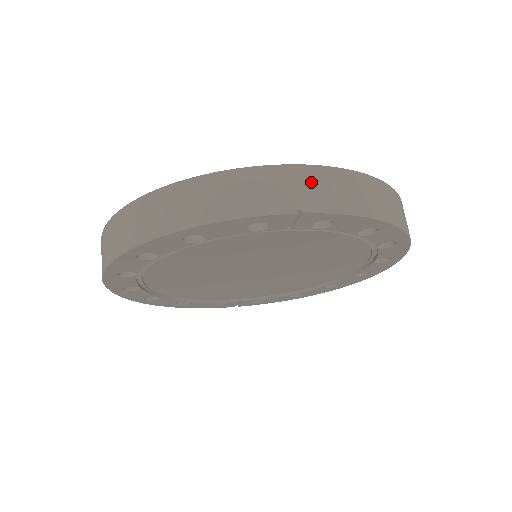
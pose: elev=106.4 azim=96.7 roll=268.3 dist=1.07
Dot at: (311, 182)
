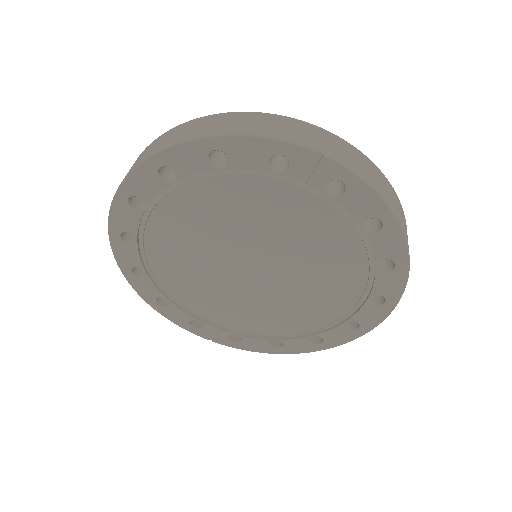
Dot at: (336, 144)
